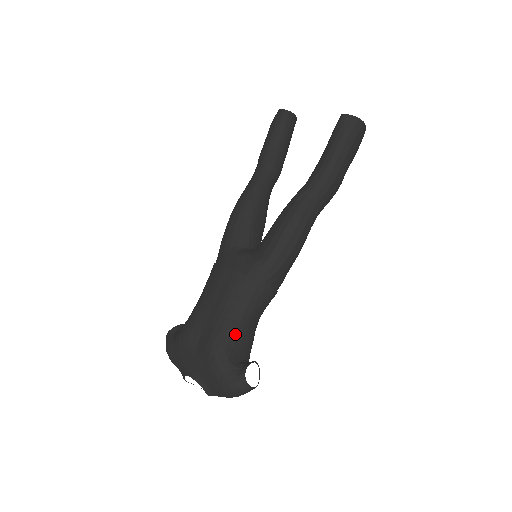
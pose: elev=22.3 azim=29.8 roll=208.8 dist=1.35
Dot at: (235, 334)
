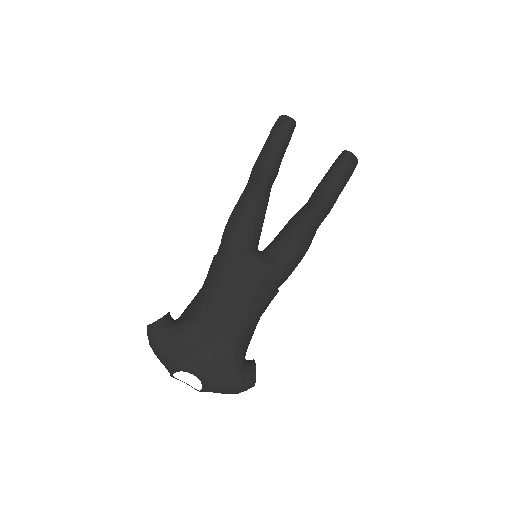
Dot at: (250, 334)
